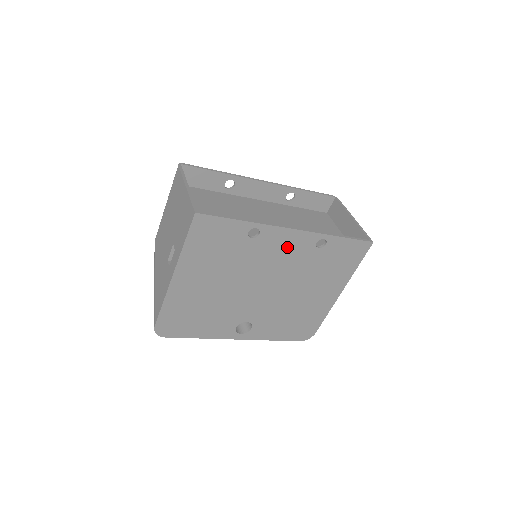
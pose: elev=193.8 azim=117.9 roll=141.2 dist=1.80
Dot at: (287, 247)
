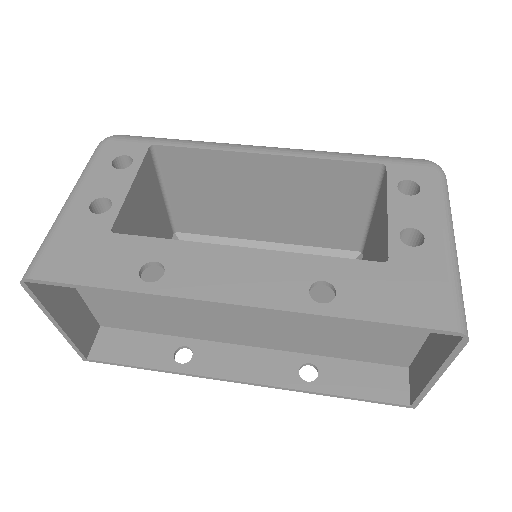
Dot at: (252, 350)
